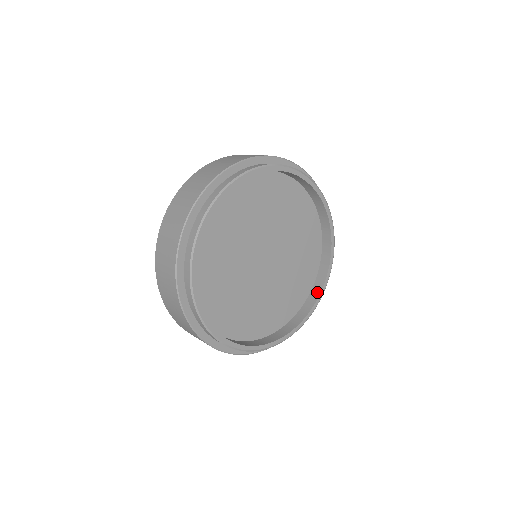
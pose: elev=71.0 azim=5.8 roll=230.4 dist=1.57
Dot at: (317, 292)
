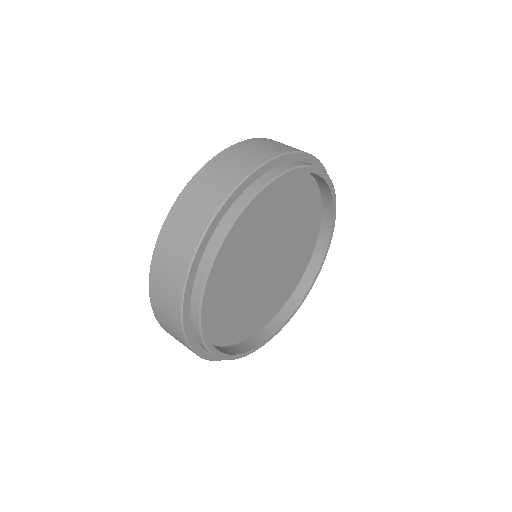
Dot at: (266, 335)
